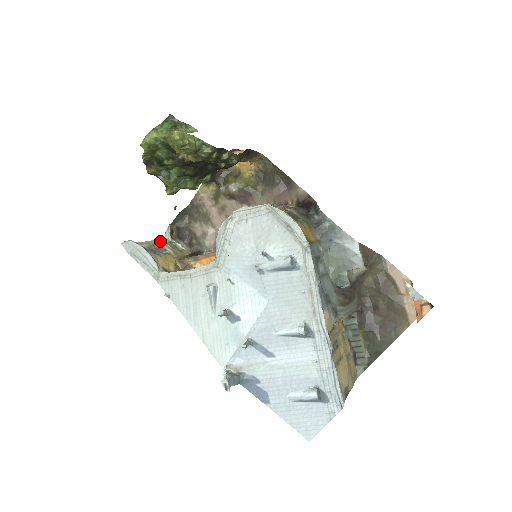
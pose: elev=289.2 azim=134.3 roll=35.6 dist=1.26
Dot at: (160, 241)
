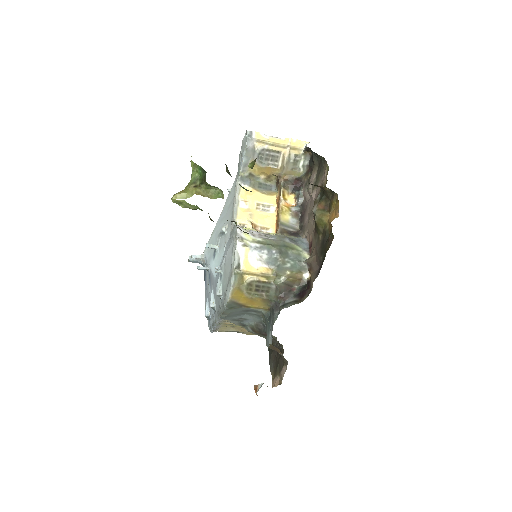
Dot at: (288, 149)
